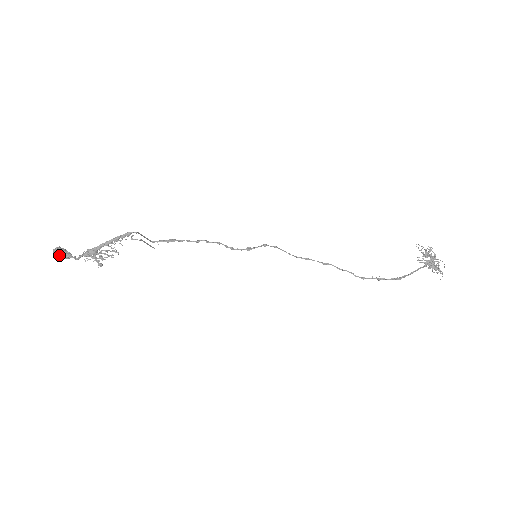
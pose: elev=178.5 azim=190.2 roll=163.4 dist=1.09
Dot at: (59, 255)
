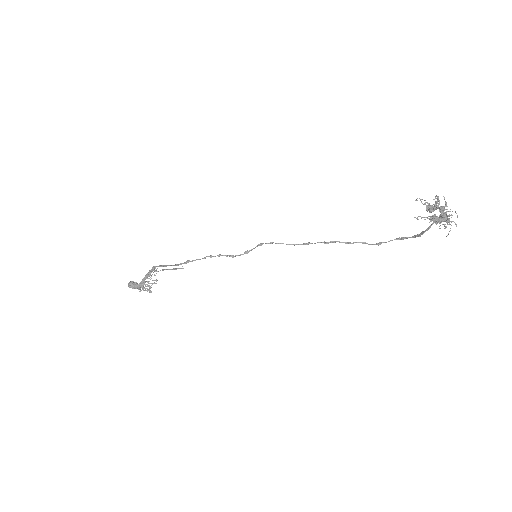
Dot at: occluded
